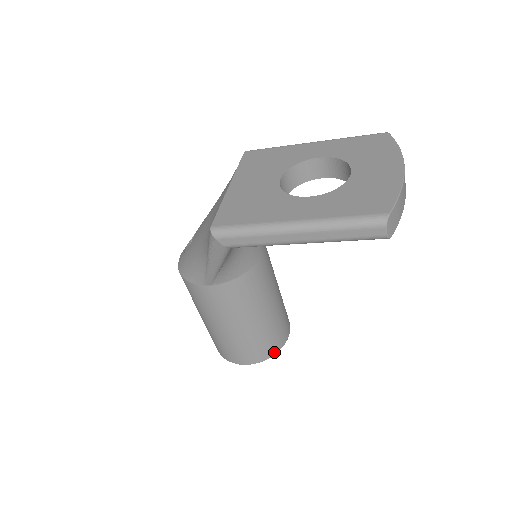
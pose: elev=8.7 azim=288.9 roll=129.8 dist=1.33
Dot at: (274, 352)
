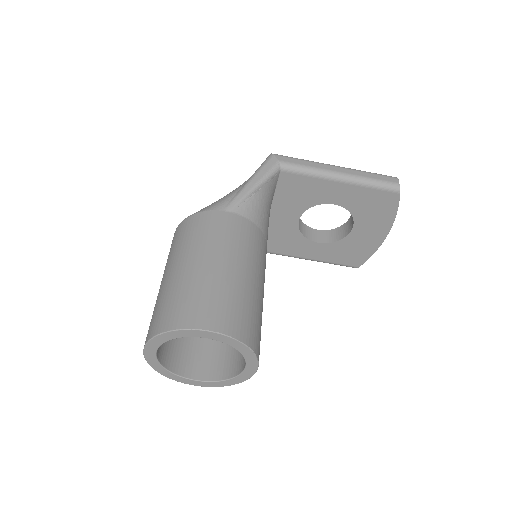
Dot at: (249, 343)
